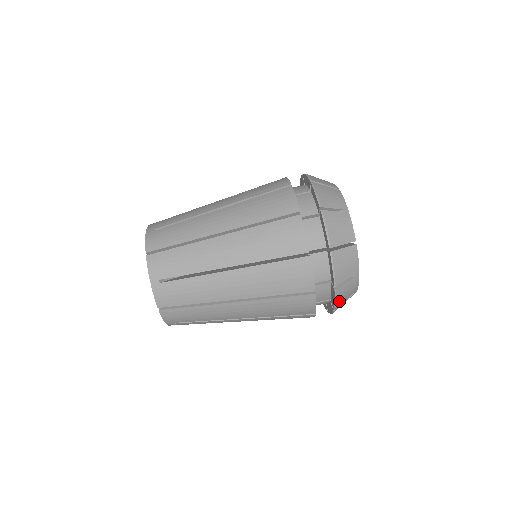
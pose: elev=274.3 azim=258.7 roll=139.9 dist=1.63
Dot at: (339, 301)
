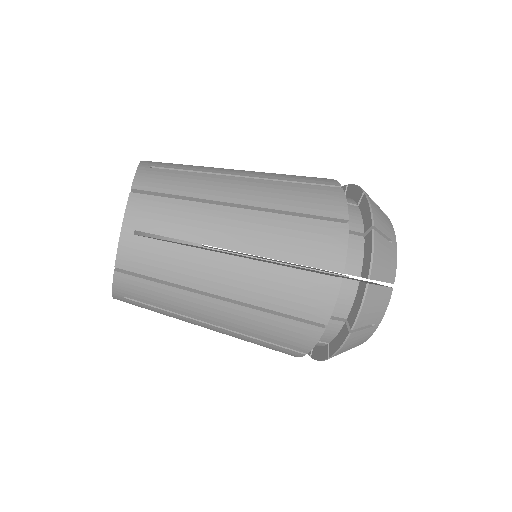
Dot at: (343, 349)
